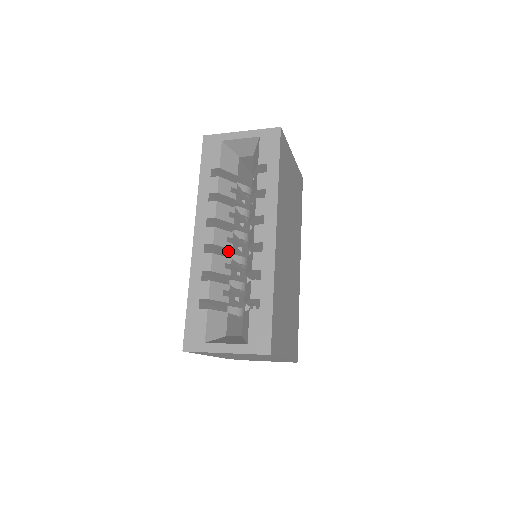
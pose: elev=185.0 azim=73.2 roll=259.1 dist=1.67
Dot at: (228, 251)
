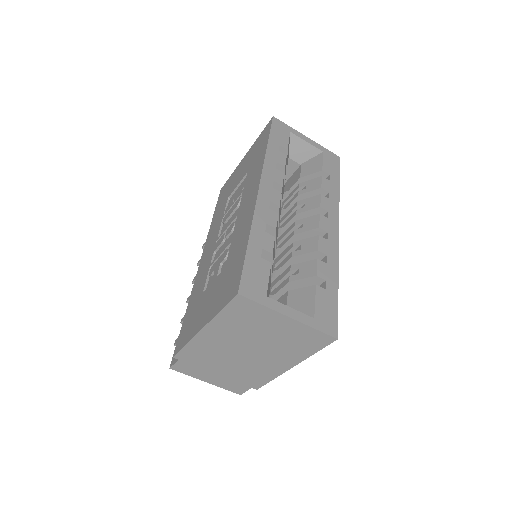
Dot at: occluded
